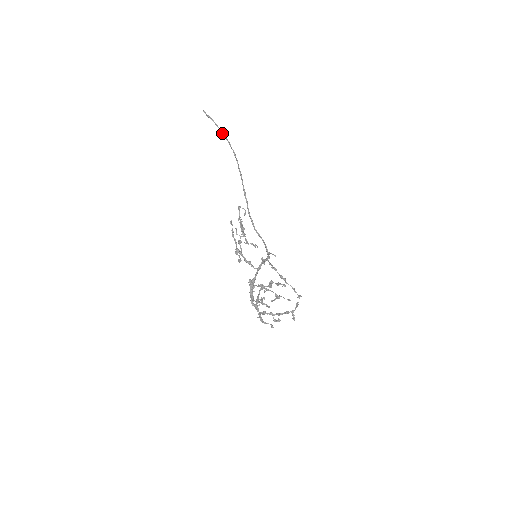
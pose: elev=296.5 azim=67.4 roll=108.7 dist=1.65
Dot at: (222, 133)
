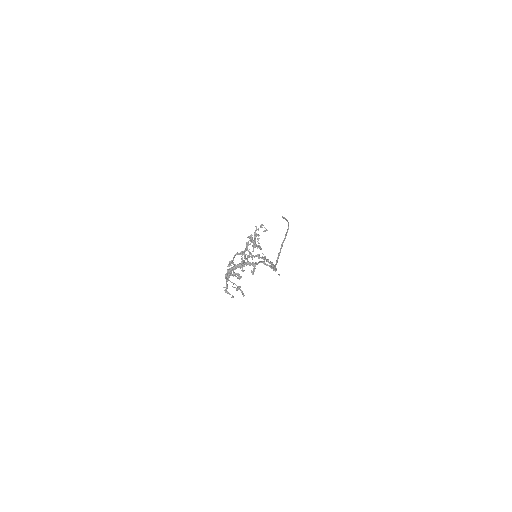
Dot at: occluded
